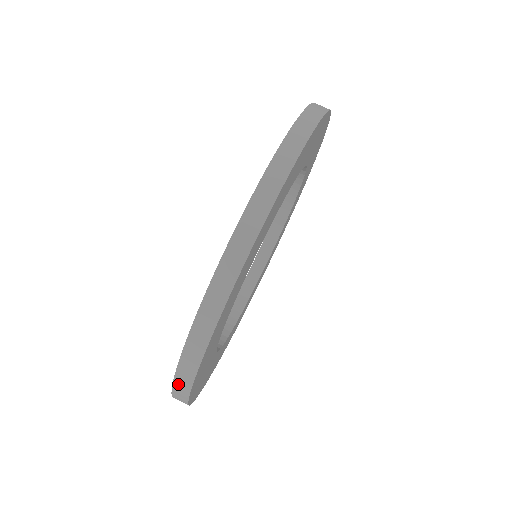
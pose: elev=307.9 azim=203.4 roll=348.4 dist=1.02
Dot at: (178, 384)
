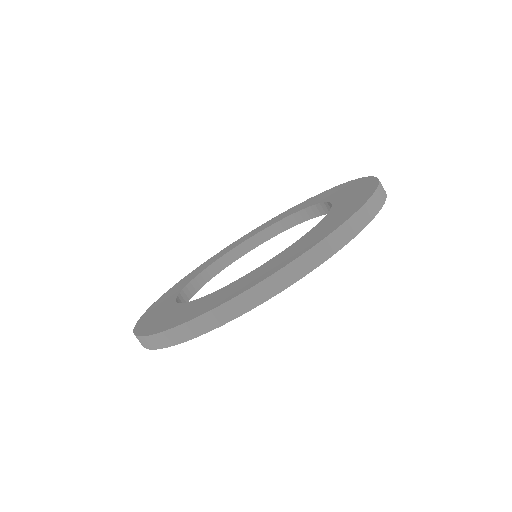
Dot at: (232, 305)
